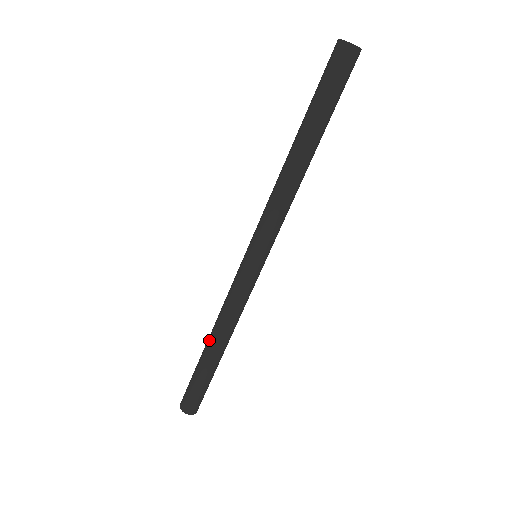
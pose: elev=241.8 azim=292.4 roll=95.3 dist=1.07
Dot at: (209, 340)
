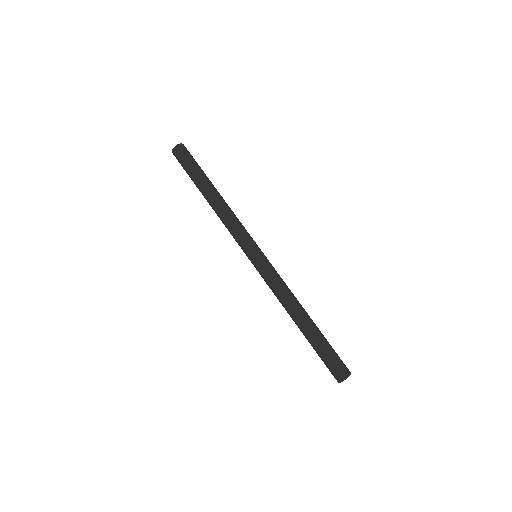
Dot at: (295, 321)
